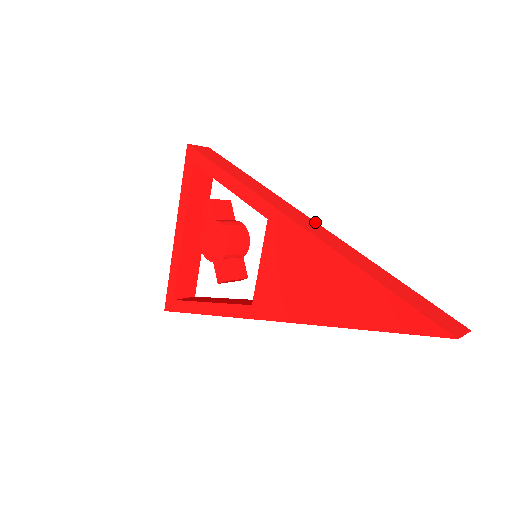
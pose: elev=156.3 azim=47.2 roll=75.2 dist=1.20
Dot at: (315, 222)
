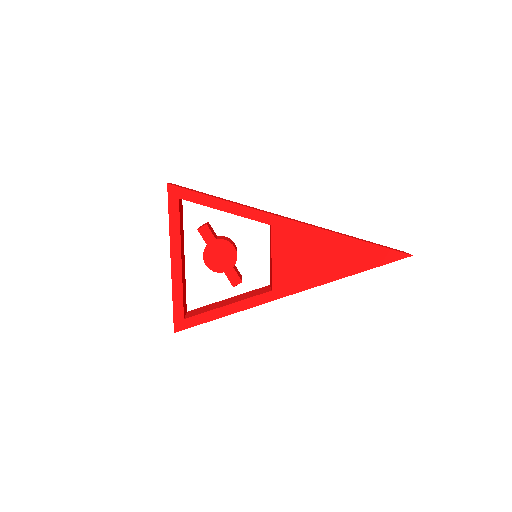
Dot at: (293, 219)
